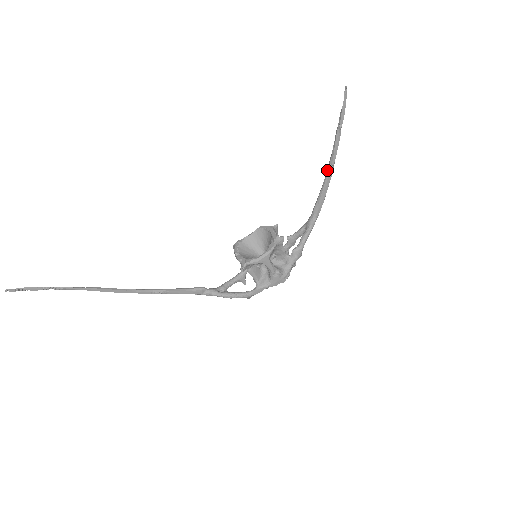
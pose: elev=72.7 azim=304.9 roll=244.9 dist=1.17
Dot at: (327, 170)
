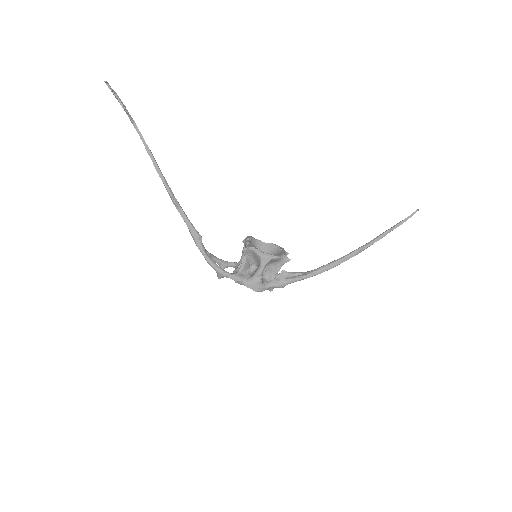
Dot at: (356, 249)
